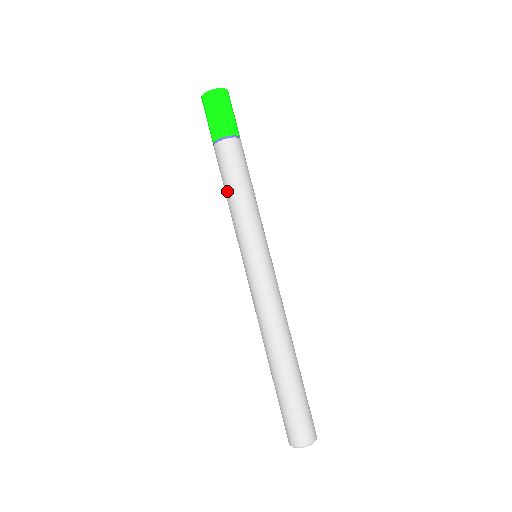
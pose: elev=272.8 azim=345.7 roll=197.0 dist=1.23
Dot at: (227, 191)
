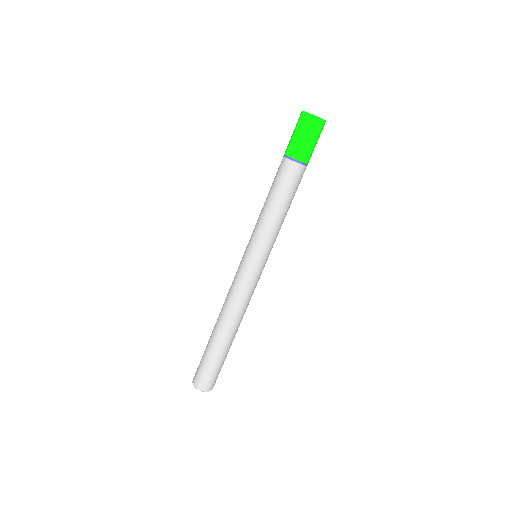
Dot at: (272, 201)
